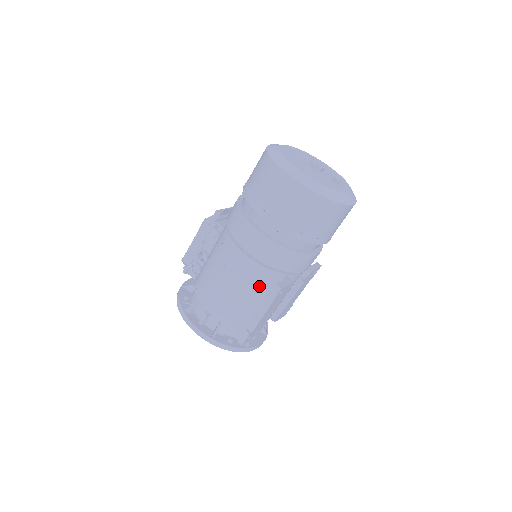
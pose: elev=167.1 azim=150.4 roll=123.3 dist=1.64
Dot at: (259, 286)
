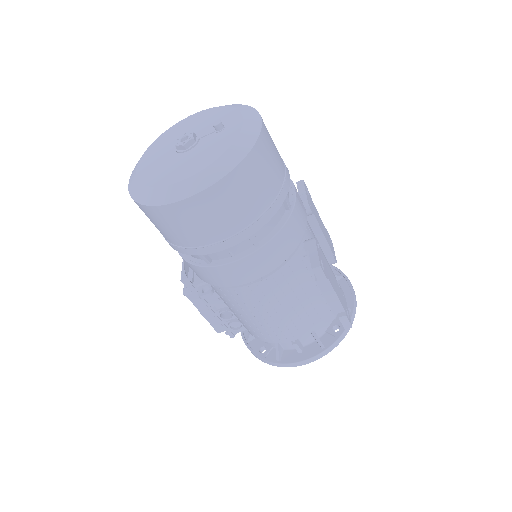
Dot at: (298, 280)
